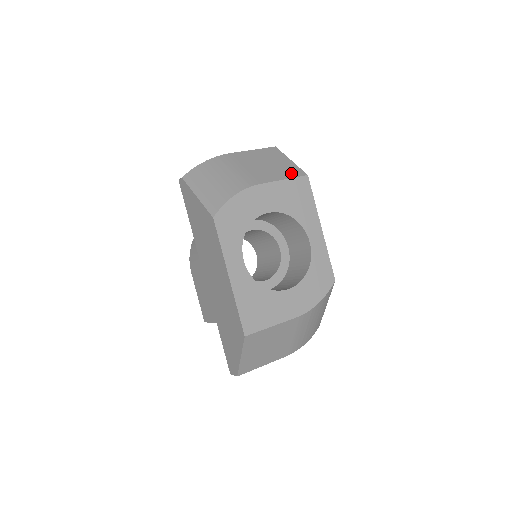
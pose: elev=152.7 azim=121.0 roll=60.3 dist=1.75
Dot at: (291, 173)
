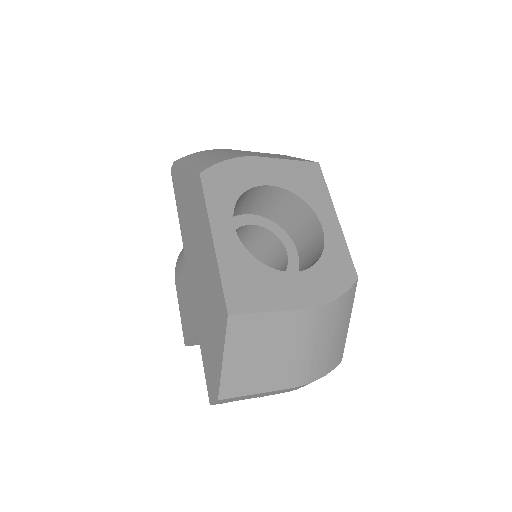
Dot at: occluded
